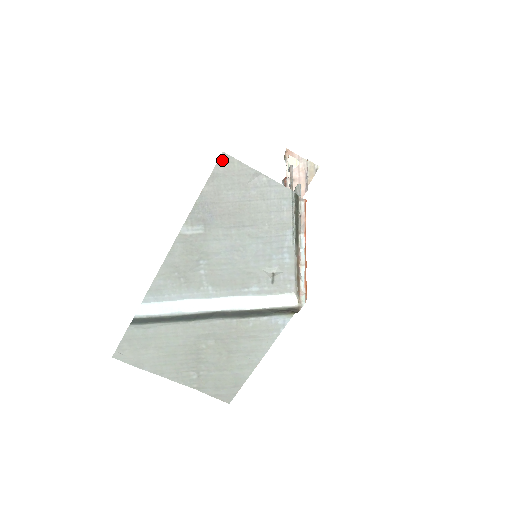
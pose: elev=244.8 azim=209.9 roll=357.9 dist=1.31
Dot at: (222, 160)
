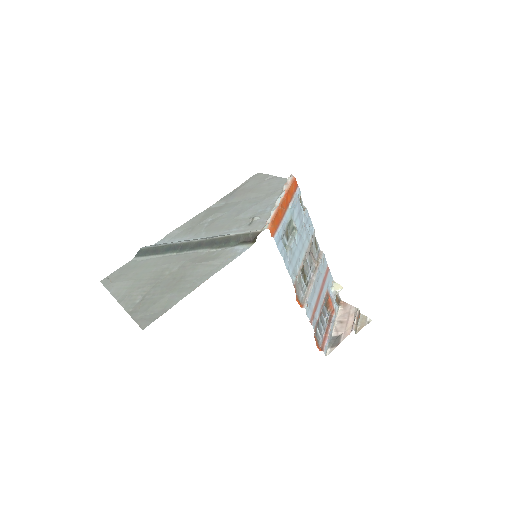
Dot at: (255, 175)
